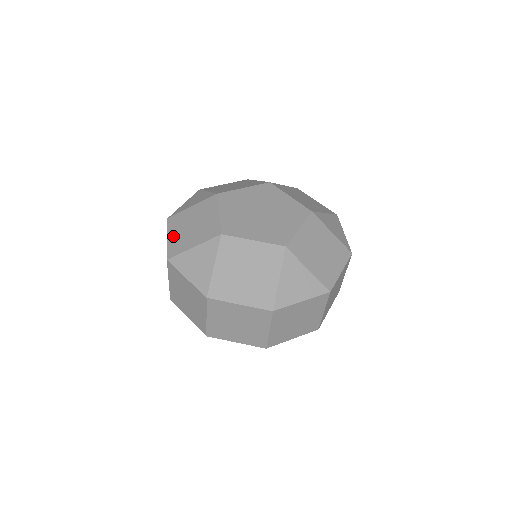
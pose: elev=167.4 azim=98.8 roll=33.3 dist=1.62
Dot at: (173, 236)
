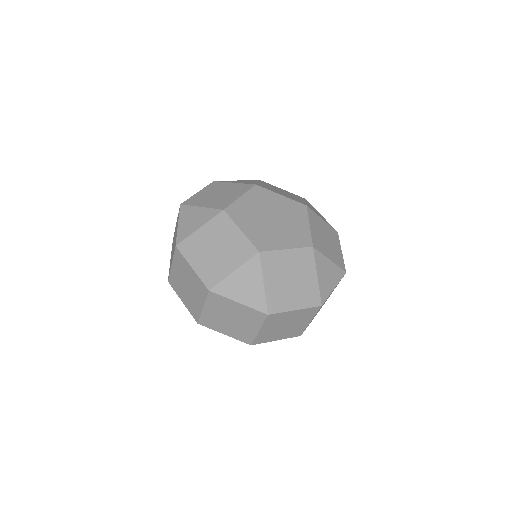
Dot at: (199, 264)
